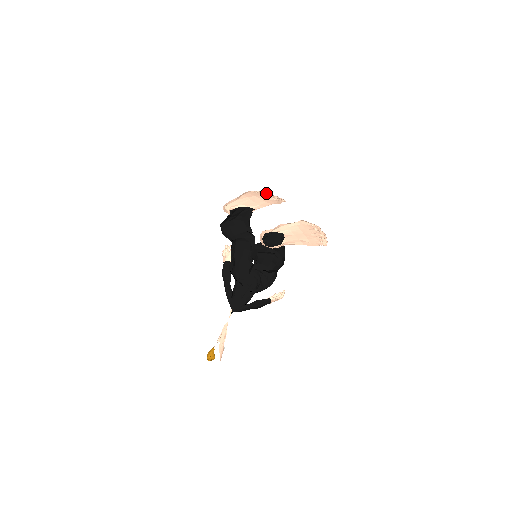
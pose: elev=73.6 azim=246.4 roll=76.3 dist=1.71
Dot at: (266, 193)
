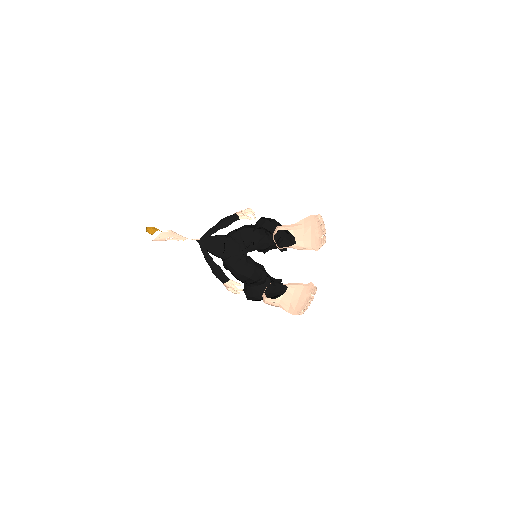
Dot at: occluded
